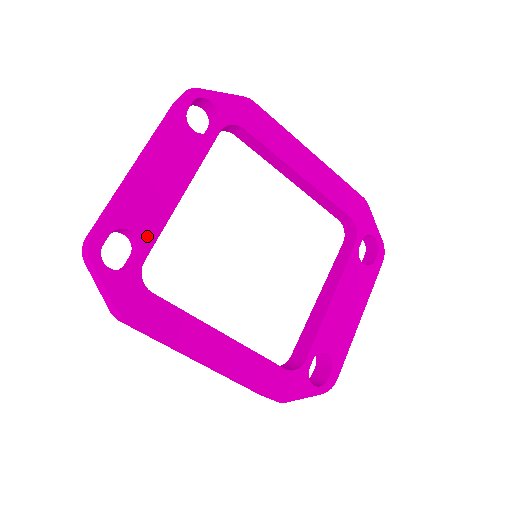
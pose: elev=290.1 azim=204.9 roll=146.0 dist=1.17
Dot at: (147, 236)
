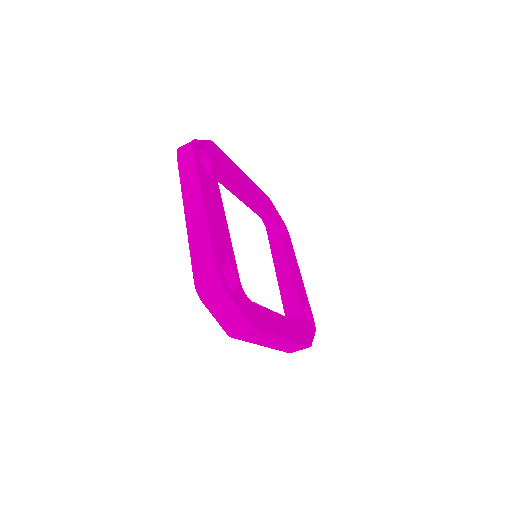
Dot at: (232, 261)
